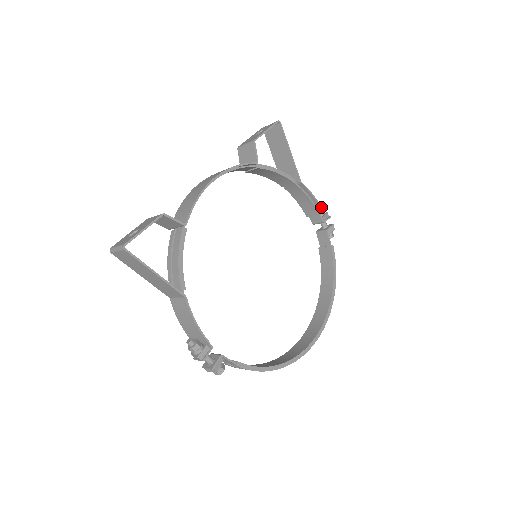
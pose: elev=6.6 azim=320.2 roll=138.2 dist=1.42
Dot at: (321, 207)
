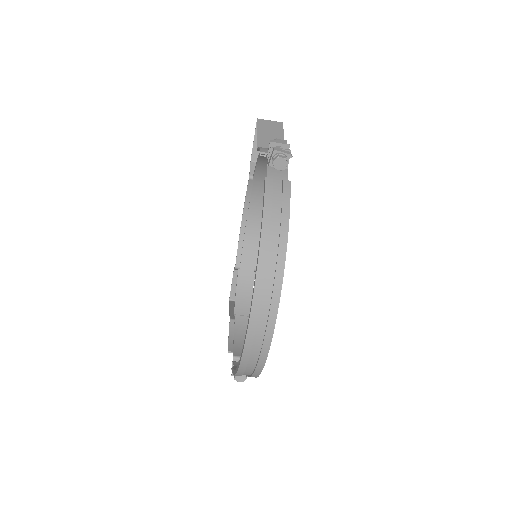
Dot at: occluded
